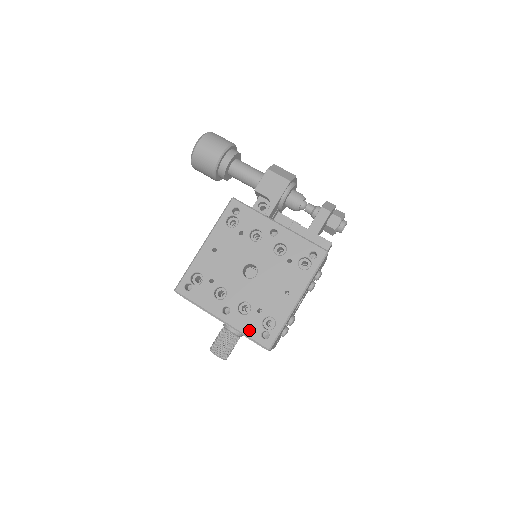
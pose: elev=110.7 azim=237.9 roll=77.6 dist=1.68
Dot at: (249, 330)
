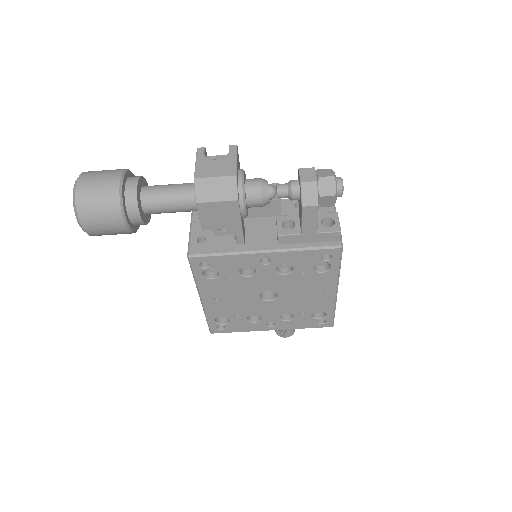
Dot at: (304, 325)
